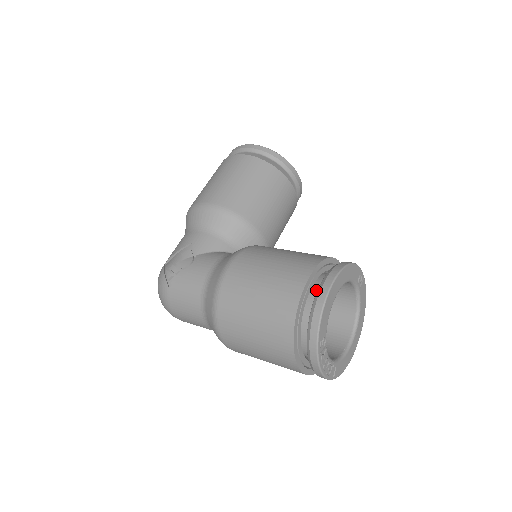
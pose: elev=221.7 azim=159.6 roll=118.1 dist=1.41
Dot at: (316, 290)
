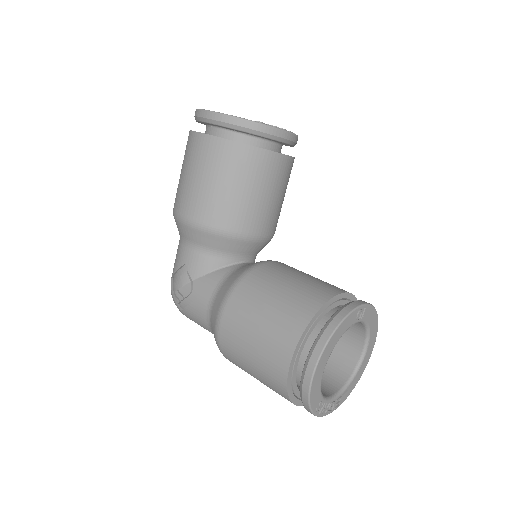
Dot at: (305, 357)
